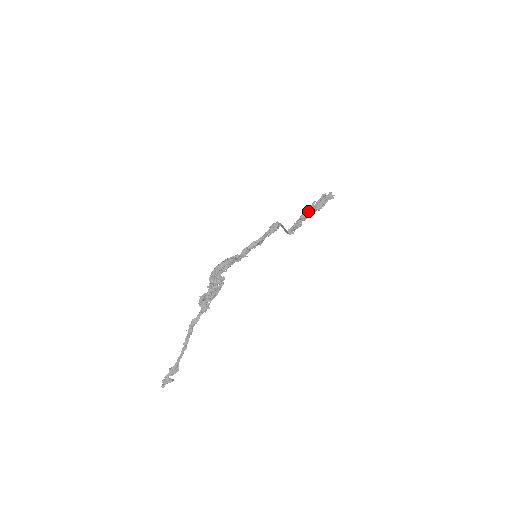
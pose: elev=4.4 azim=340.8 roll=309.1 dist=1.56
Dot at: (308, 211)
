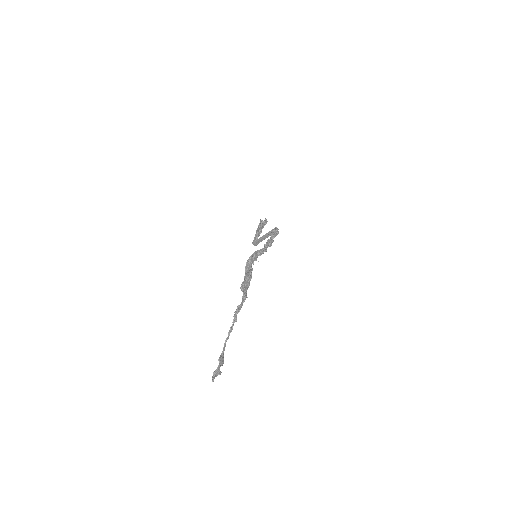
Dot at: (261, 229)
